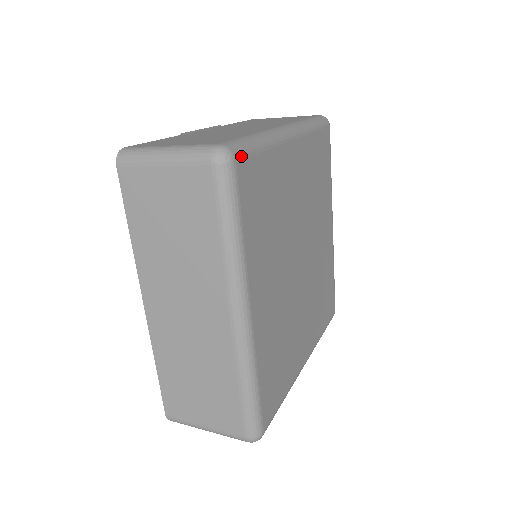
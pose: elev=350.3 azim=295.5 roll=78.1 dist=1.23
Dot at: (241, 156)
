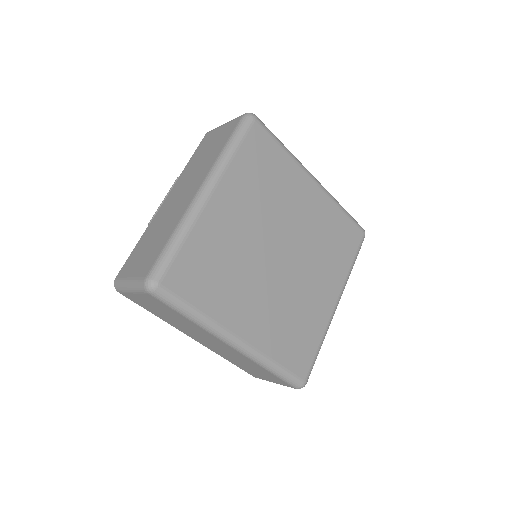
Dot at: (163, 275)
